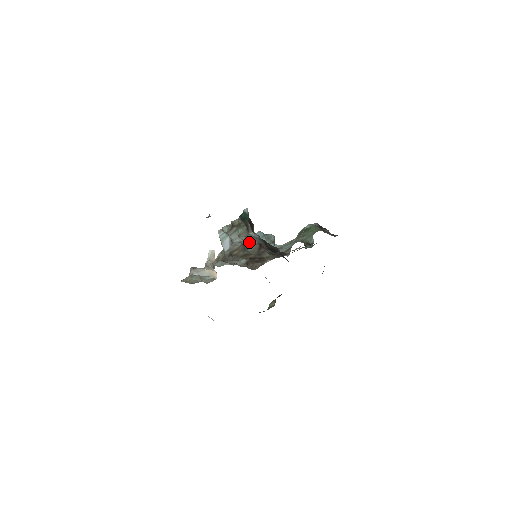
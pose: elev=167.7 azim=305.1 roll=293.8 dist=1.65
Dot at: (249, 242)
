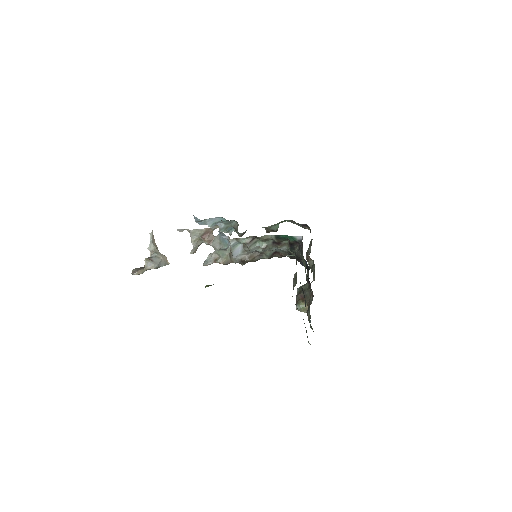
Dot at: (269, 252)
